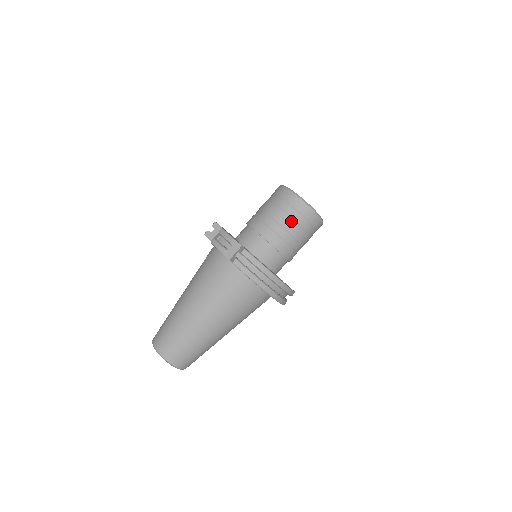
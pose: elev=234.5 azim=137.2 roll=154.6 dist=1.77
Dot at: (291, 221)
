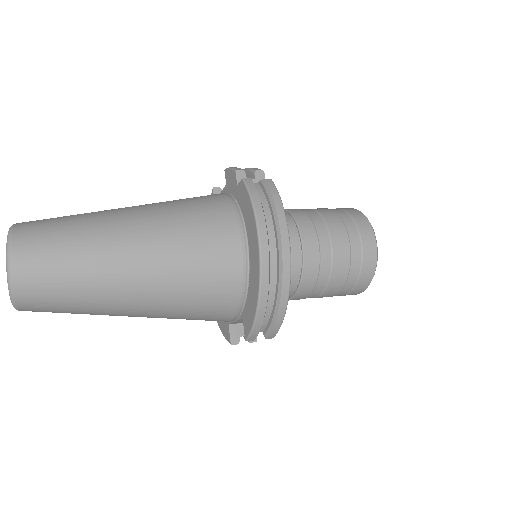
Dot at: (341, 226)
